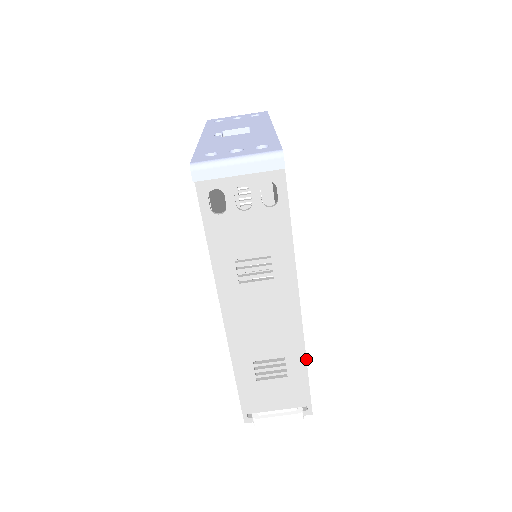
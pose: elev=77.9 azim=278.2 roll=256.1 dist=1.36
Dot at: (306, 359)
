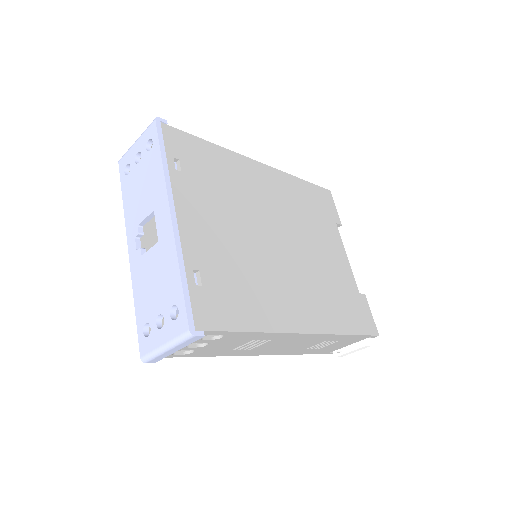
Dot at: (344, 335)
